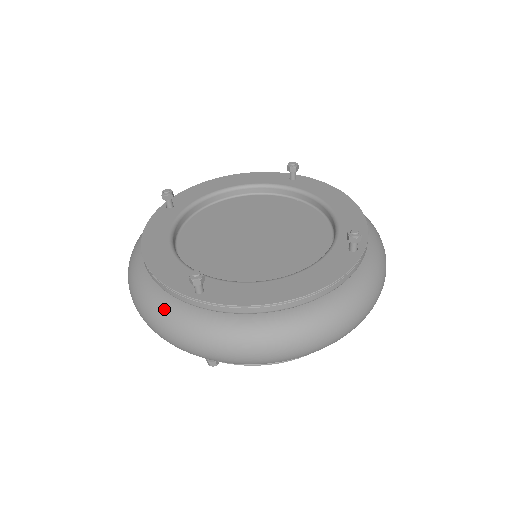
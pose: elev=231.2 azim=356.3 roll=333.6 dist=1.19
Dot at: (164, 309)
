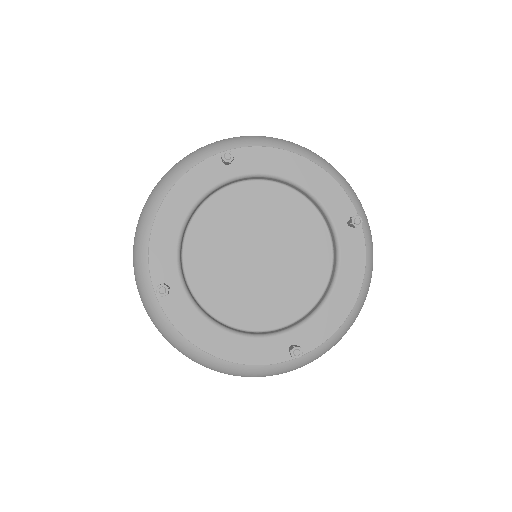
Dot at: (270, 371)
